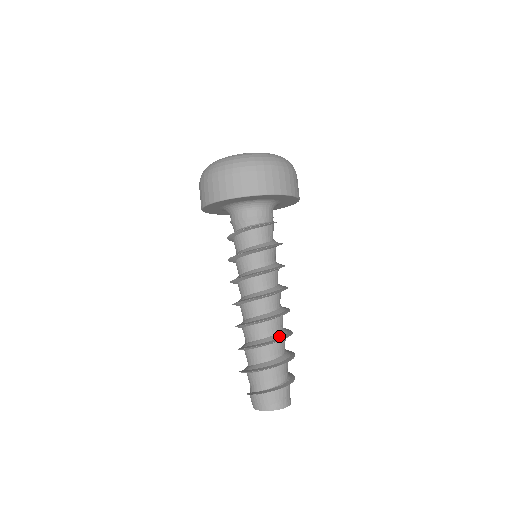
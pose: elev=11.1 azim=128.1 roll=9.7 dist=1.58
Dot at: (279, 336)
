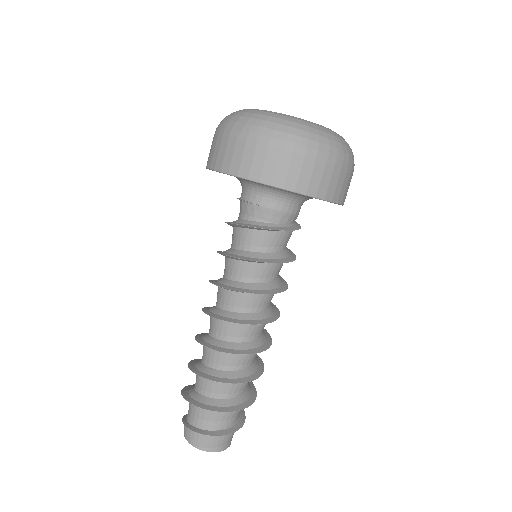
Dot at: (257, 365)
